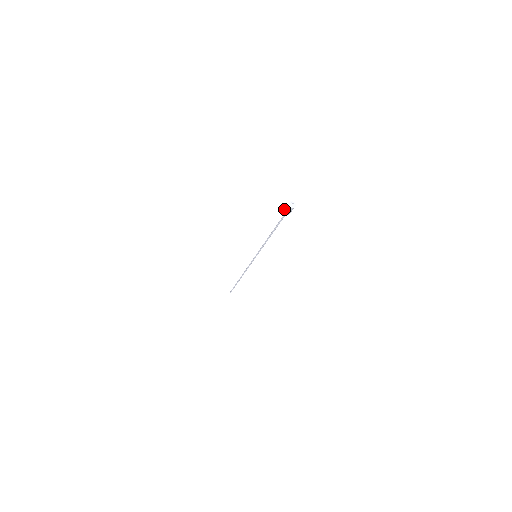
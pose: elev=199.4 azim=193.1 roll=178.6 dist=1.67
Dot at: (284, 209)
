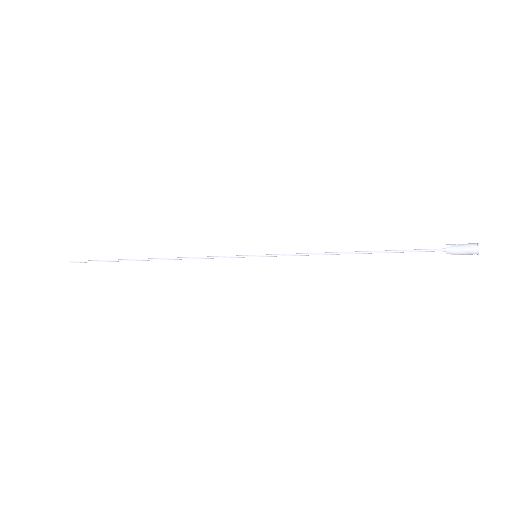
Dot at: occluded
